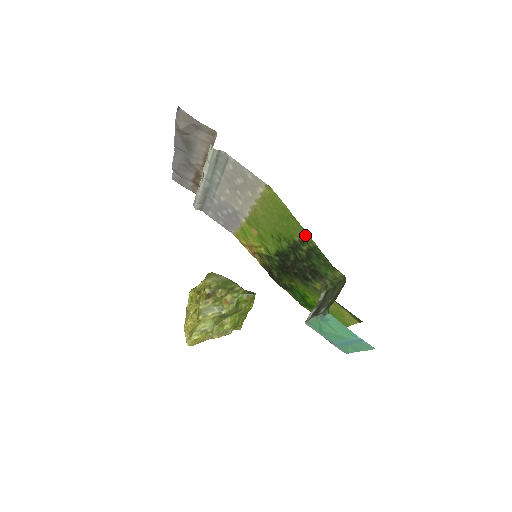
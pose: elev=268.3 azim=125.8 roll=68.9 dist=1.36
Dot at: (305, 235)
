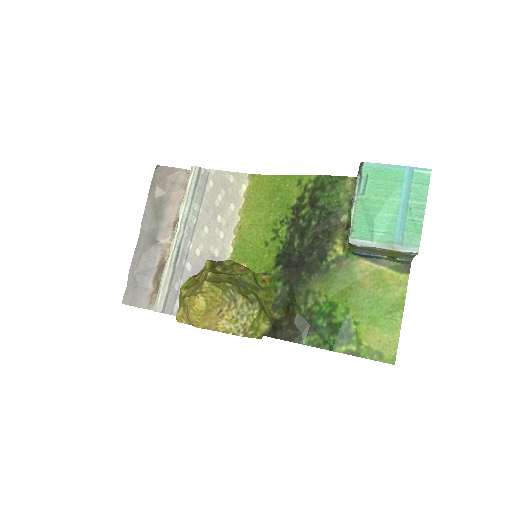
Dot at: (301, 181)
